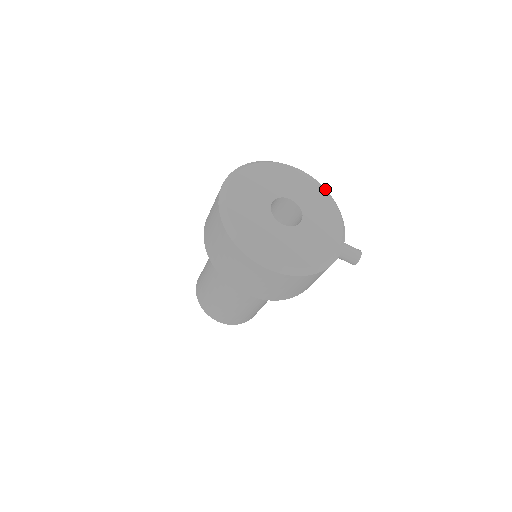
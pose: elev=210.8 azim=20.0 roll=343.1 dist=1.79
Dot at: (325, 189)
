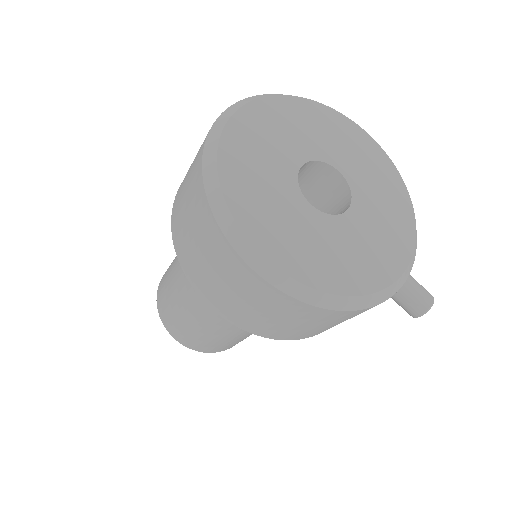
Dot at: (400, 176)
